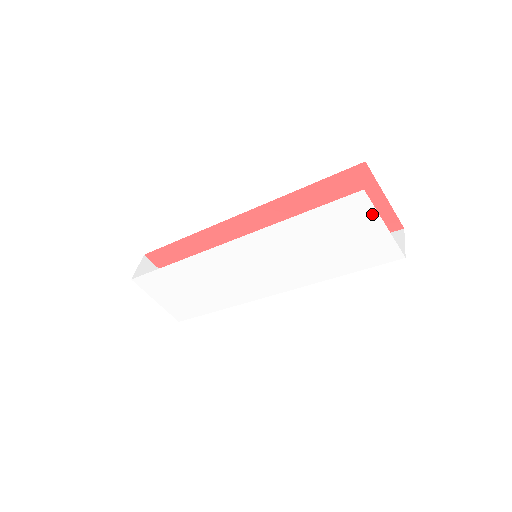
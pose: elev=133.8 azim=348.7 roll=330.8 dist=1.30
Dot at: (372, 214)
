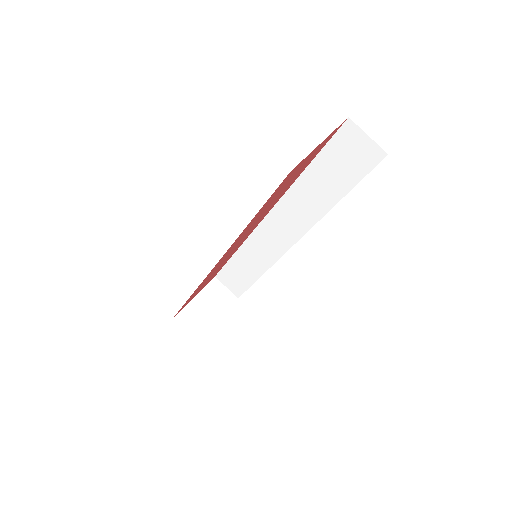
Dot at: occluded
